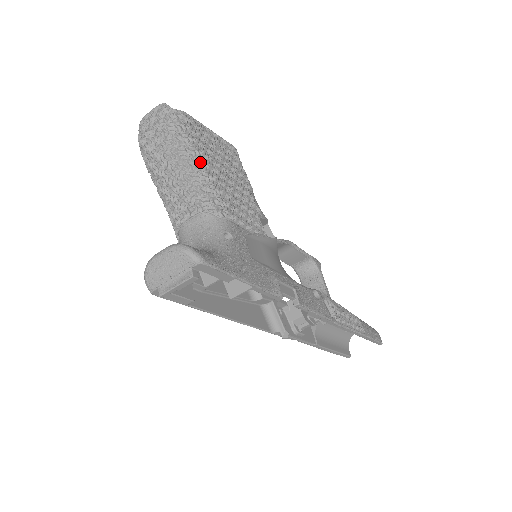
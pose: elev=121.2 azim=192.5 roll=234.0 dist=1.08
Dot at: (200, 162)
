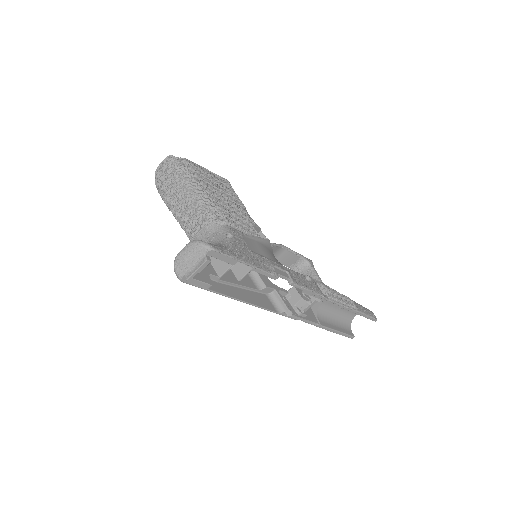
Dot at: (202, 190)
